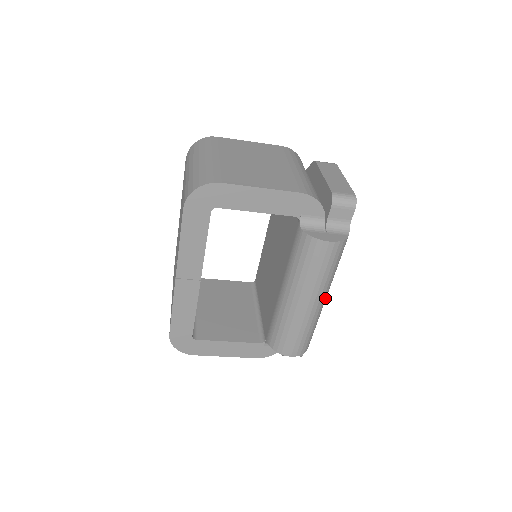
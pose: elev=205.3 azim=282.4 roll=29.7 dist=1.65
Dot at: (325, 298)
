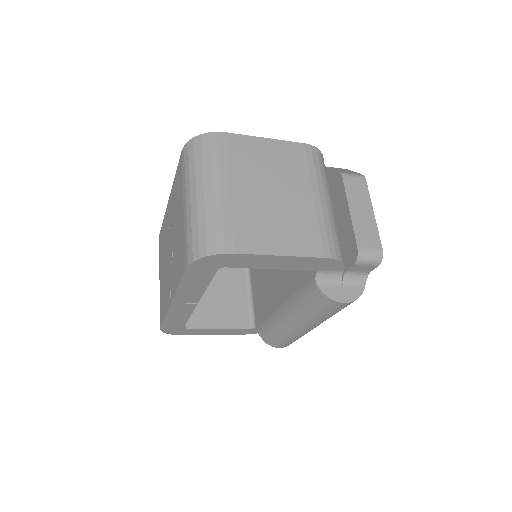
Dot at: occluded
